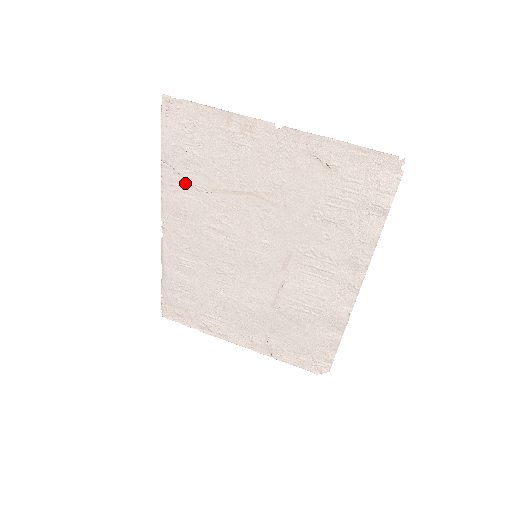
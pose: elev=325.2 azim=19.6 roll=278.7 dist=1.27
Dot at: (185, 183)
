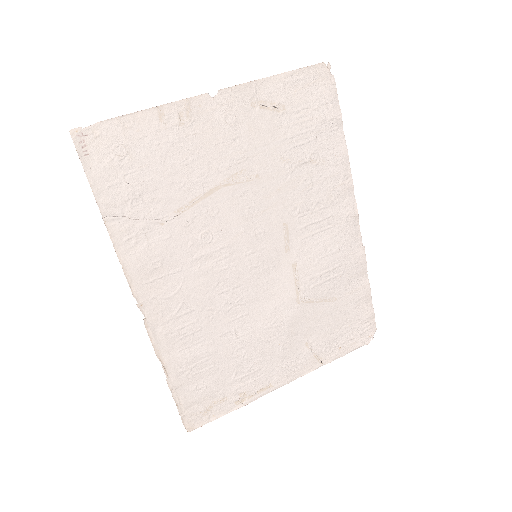
Dot at: (143, 225)
